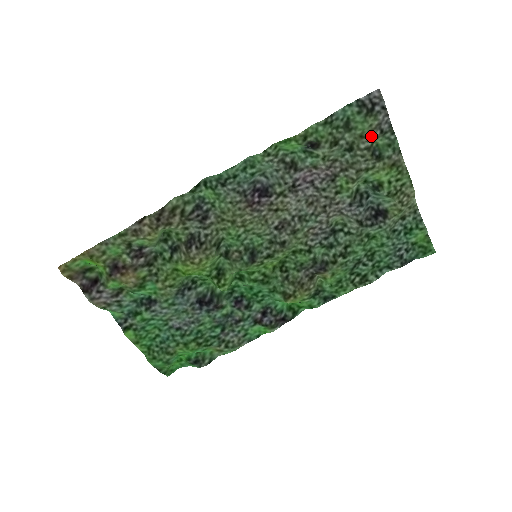
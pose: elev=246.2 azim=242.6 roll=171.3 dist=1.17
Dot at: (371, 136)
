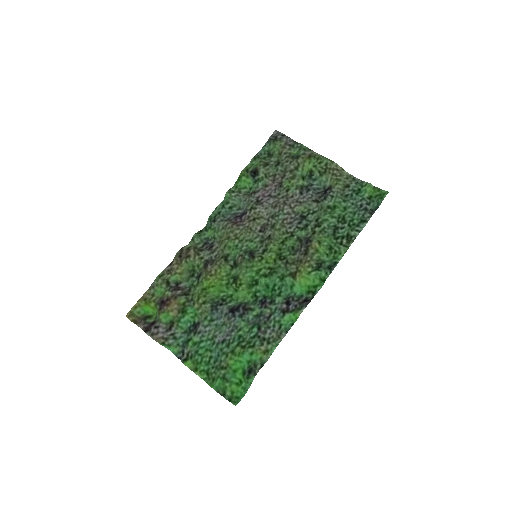
Dot at: (284, 150)
